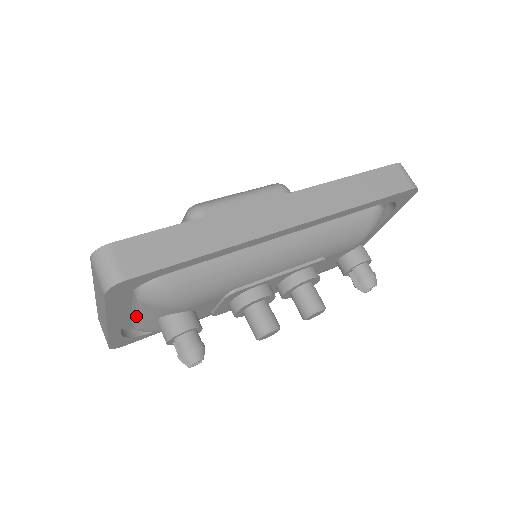
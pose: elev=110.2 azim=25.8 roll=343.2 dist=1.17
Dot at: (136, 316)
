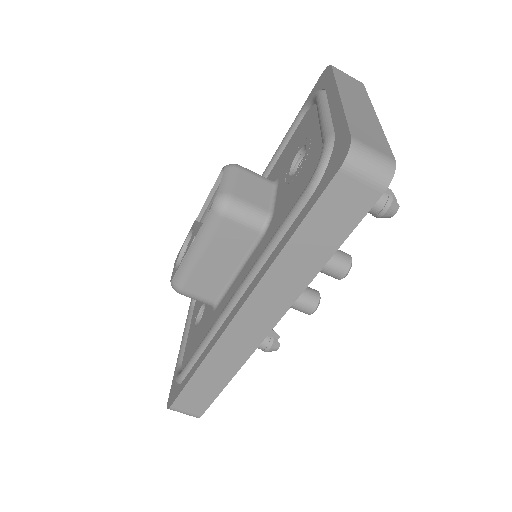
Dot at: occluded
